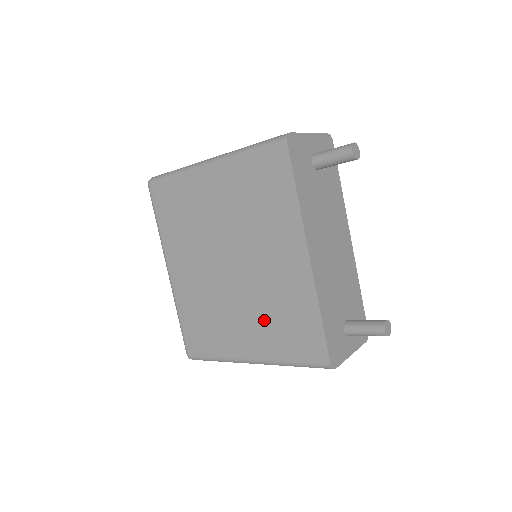
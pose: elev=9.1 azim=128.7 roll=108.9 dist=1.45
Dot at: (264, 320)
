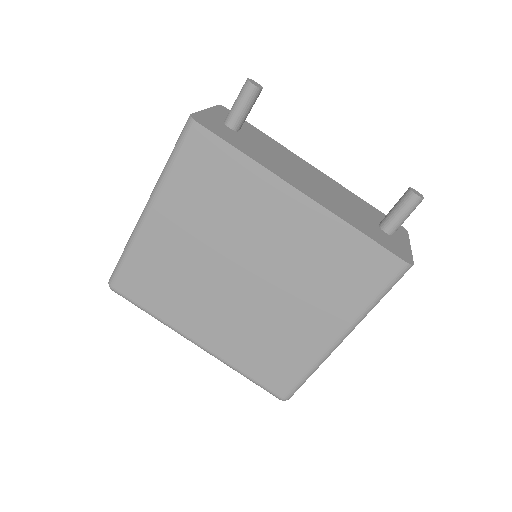
Dot at: (317, 290)
